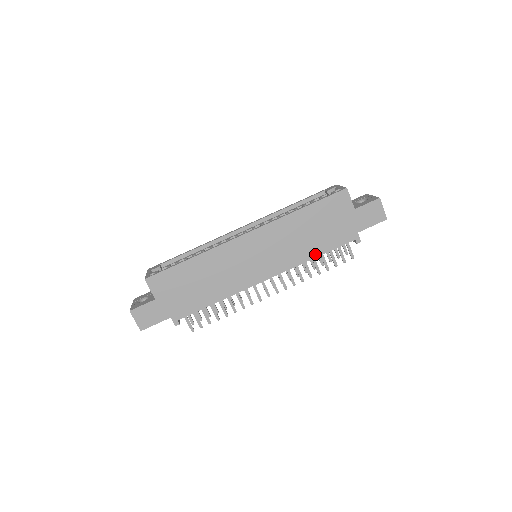
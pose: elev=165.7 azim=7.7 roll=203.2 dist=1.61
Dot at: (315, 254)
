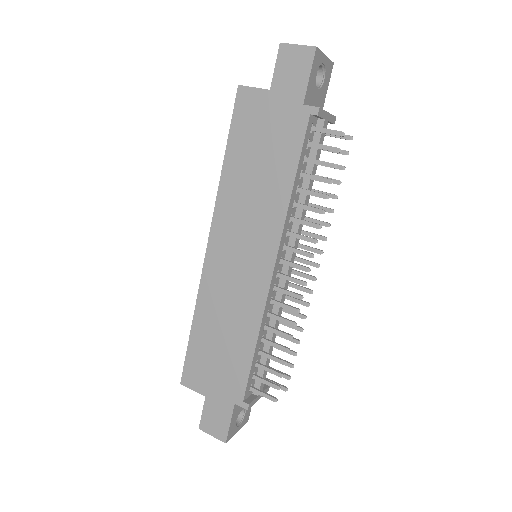
Dot at: (288, 185)
